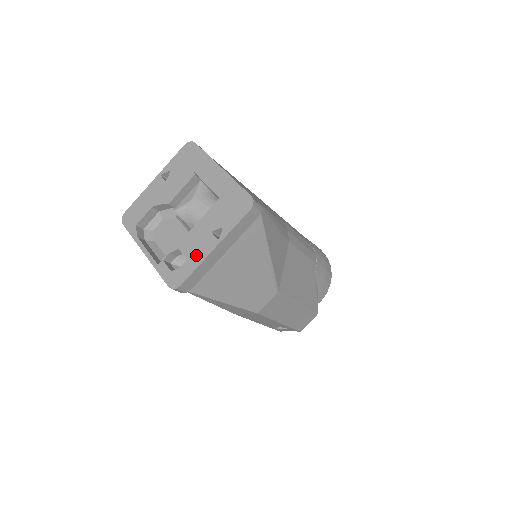
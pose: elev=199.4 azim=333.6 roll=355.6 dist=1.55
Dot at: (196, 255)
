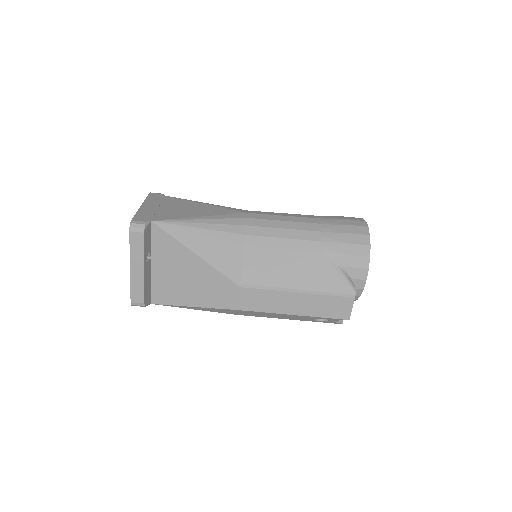
Dot at: occluded
